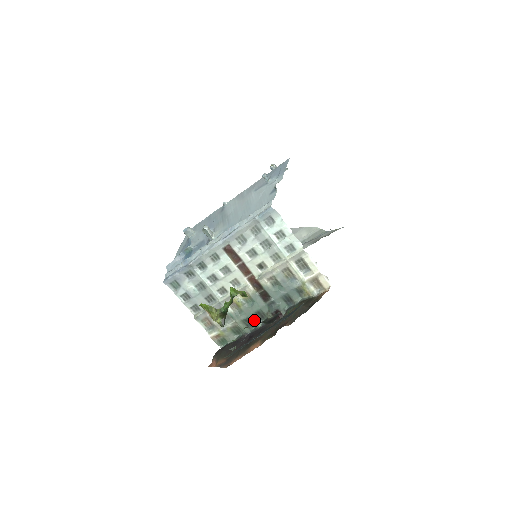
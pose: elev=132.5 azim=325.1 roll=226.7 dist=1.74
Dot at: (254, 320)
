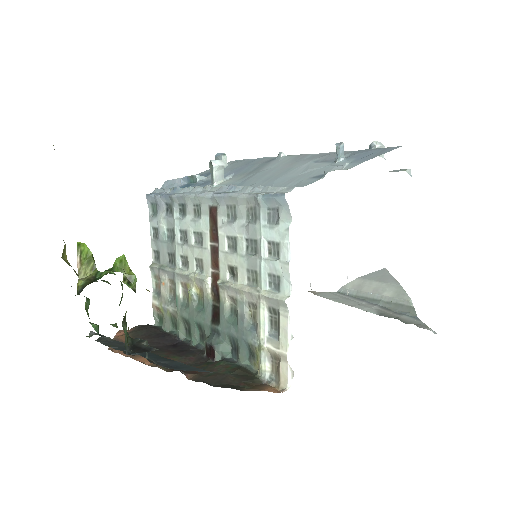
Dot at: (193, 331)
